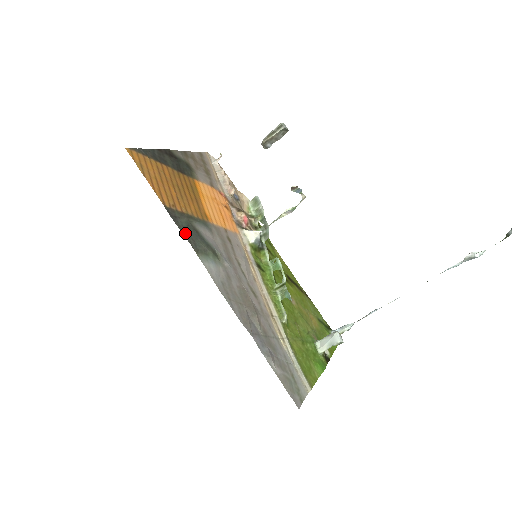
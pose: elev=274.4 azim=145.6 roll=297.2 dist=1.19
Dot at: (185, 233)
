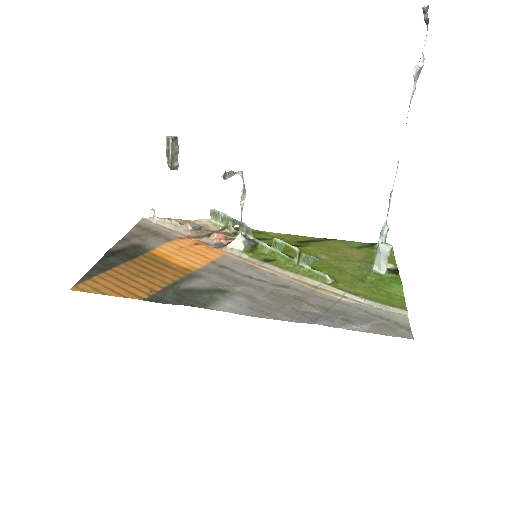
Dot at: (181, 303)
